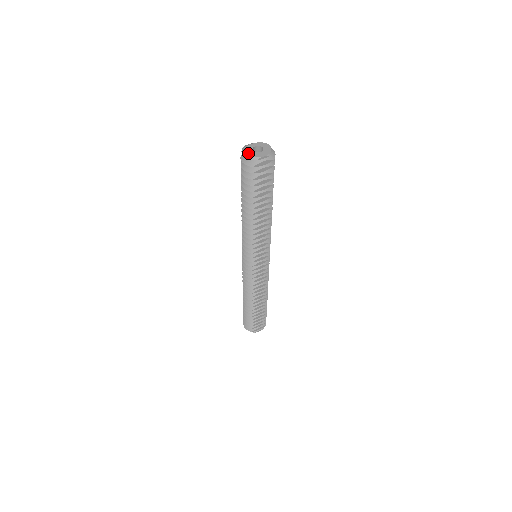
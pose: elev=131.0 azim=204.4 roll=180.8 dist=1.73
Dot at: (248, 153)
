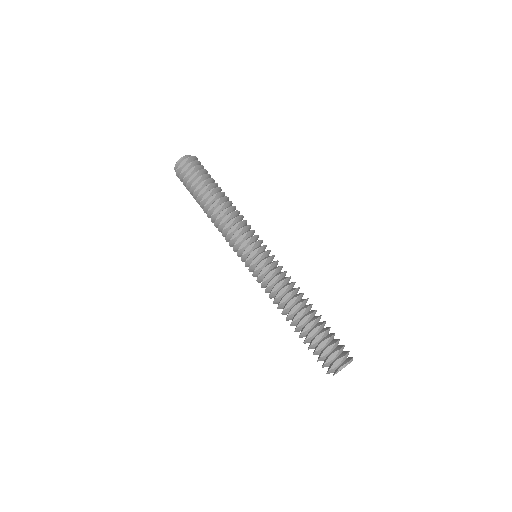
Dot at: (176, 168)
